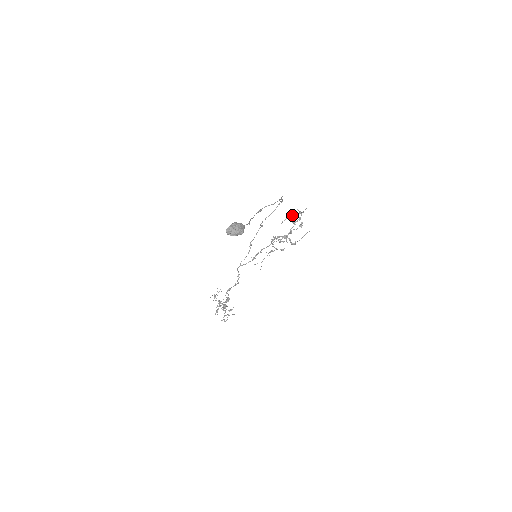
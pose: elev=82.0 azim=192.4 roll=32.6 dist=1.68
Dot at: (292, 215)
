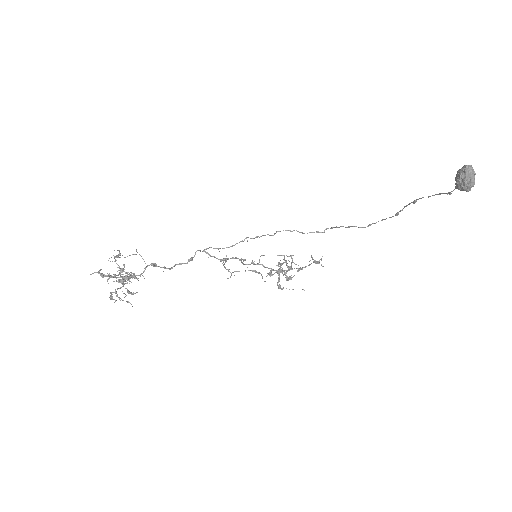
Dot at: occluded
